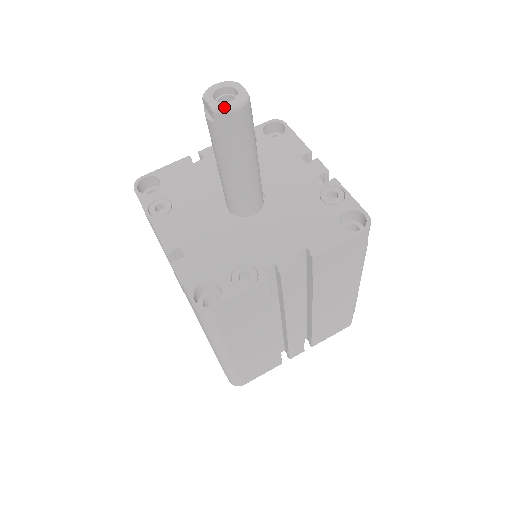
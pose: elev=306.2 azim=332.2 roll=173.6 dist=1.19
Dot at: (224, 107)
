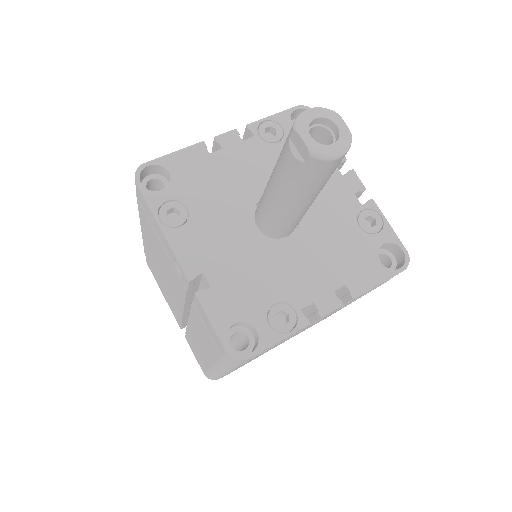
Dot at: (326, 152)
